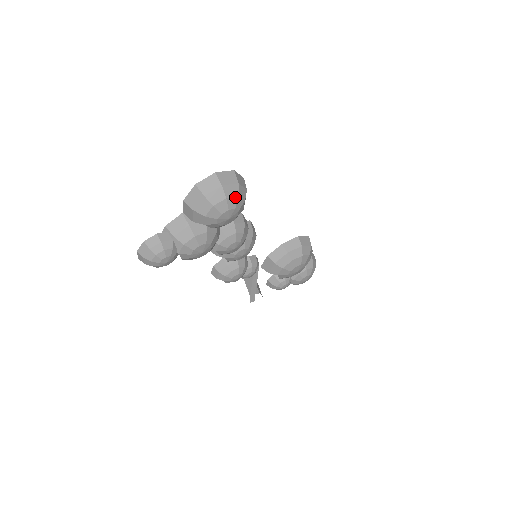
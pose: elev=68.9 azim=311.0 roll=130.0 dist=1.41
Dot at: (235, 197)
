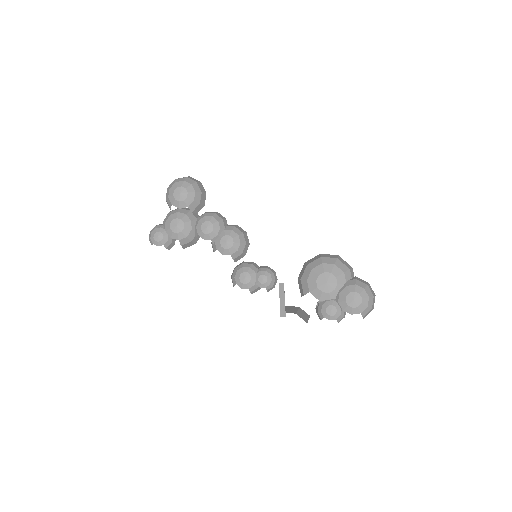
Dot at: (182, 181)
